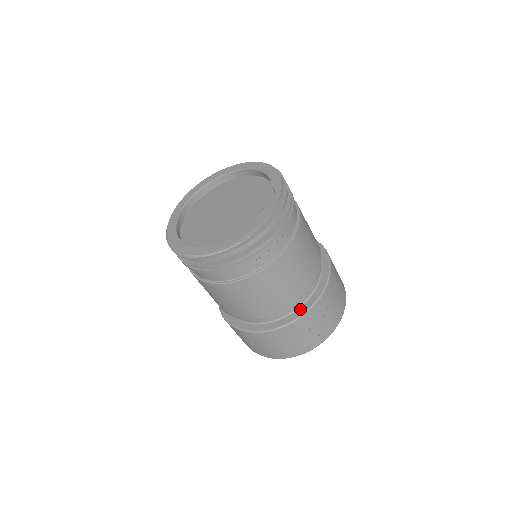
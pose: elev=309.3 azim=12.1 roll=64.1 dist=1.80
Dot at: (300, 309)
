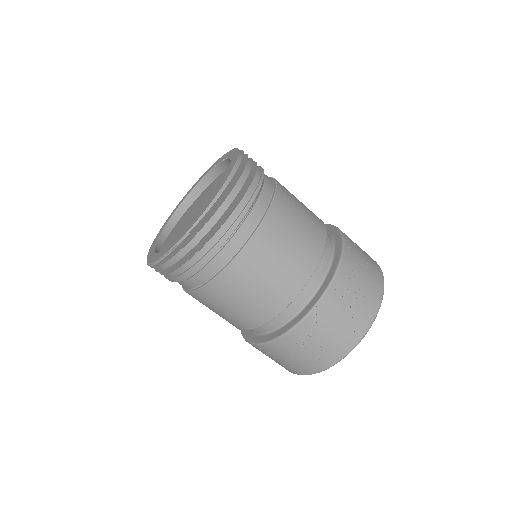
Dot at: (296, 318)
